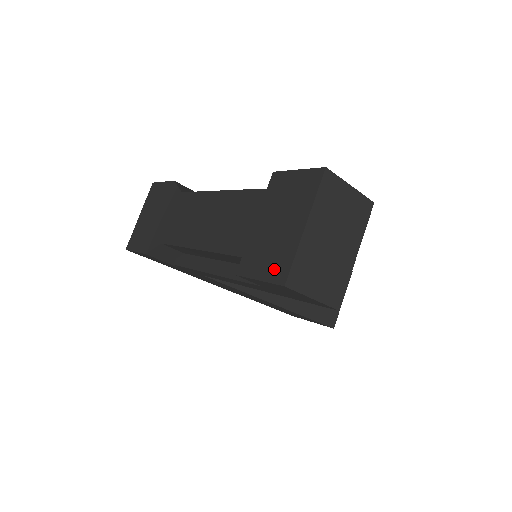
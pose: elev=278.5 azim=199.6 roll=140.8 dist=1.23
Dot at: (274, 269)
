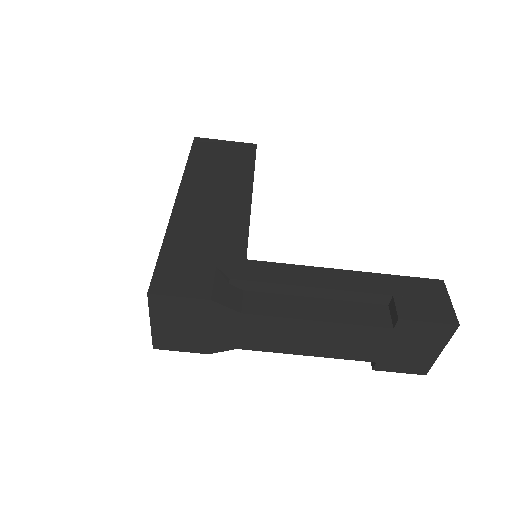
Dot at: (415, 369)
